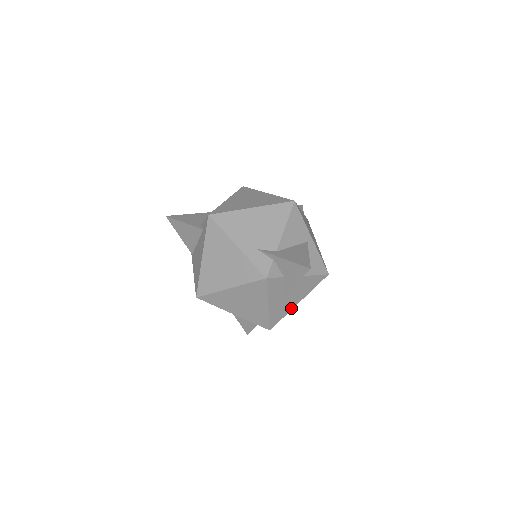
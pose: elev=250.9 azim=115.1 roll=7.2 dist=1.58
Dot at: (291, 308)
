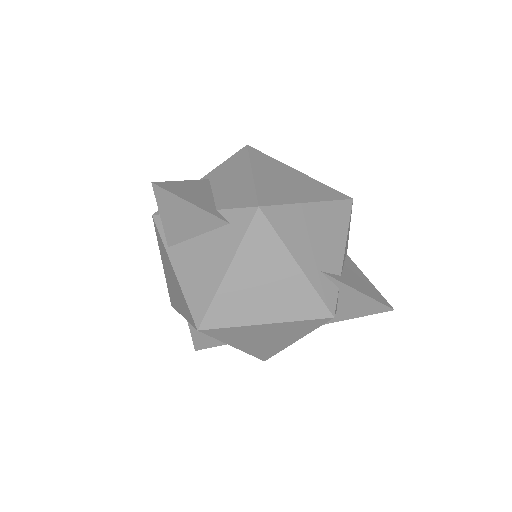
Dot at: occluded
